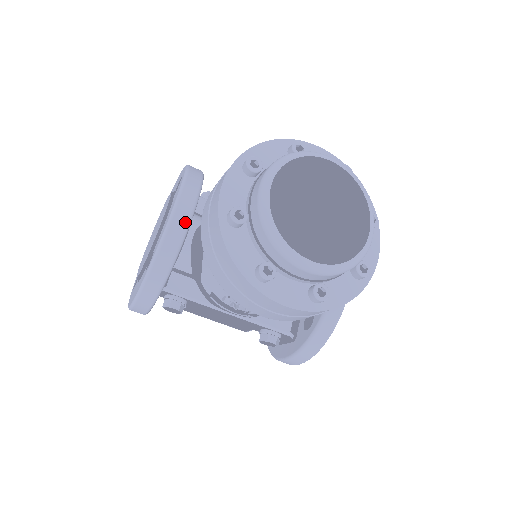
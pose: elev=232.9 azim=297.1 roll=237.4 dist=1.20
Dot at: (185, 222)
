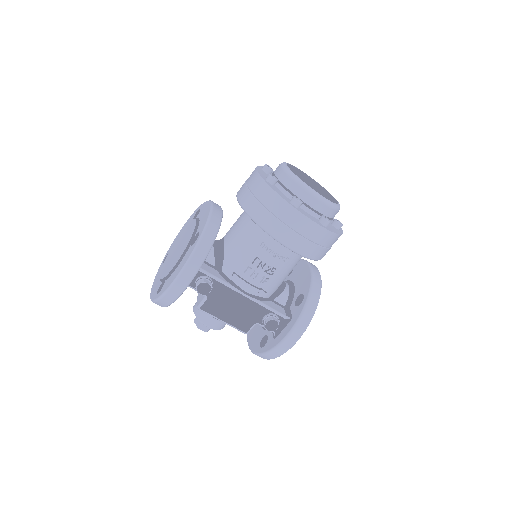
Dot at: (220, 212)
